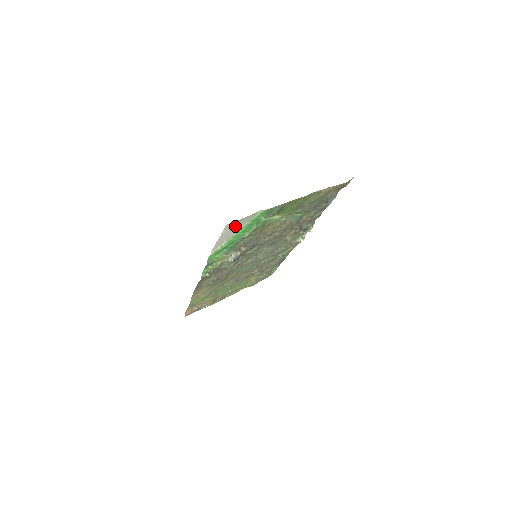
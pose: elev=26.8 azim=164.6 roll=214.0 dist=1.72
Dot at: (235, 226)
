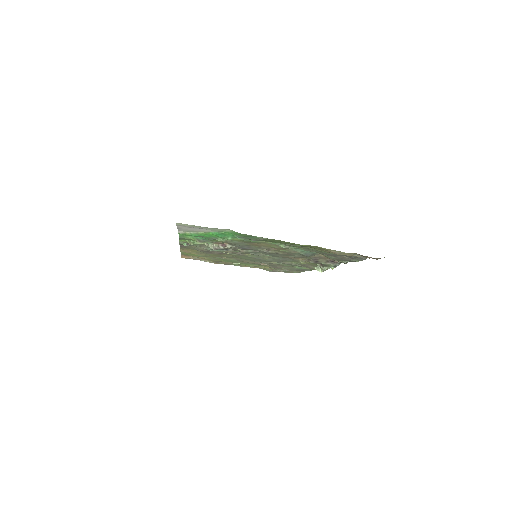
Dot at: (196, 227)
